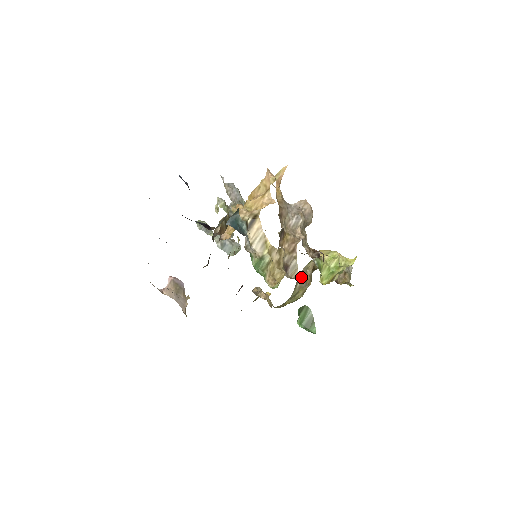
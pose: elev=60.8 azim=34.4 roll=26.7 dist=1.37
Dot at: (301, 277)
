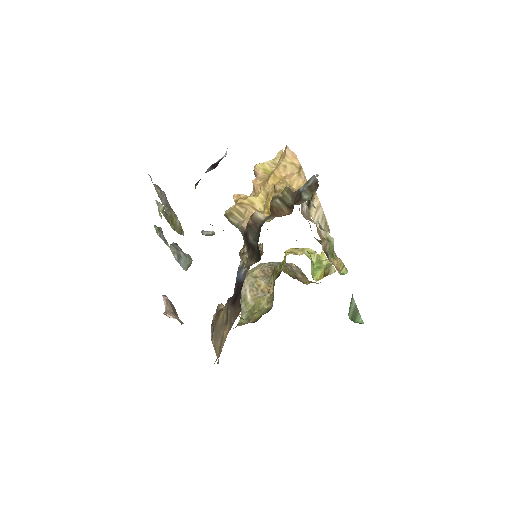
Dot at: (249, 288)
